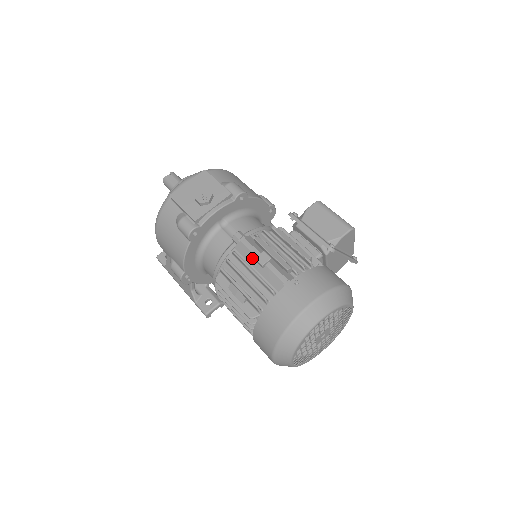
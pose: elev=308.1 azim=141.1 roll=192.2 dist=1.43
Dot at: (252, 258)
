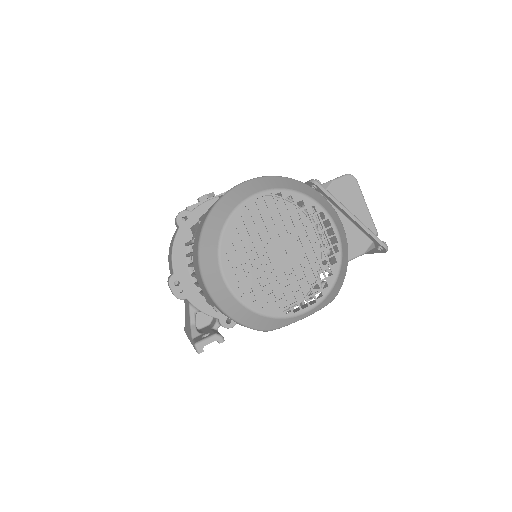
Dot at: occluded
